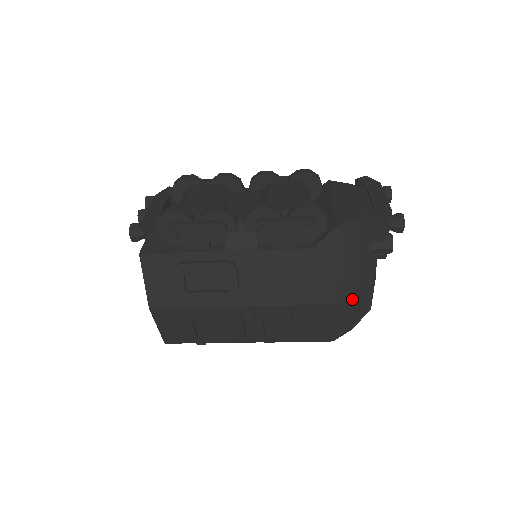
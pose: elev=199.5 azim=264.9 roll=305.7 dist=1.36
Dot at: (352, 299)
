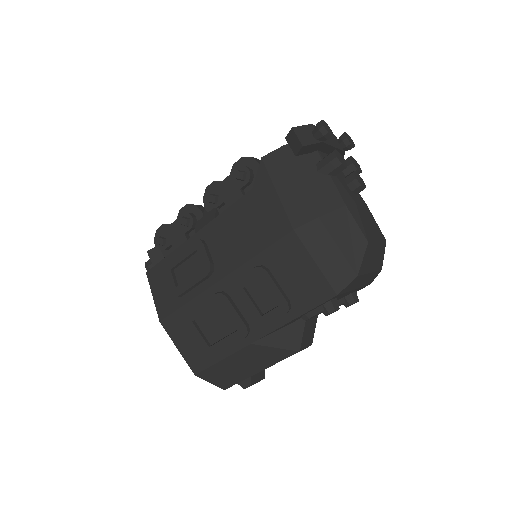
Dot at: (317, 224)
